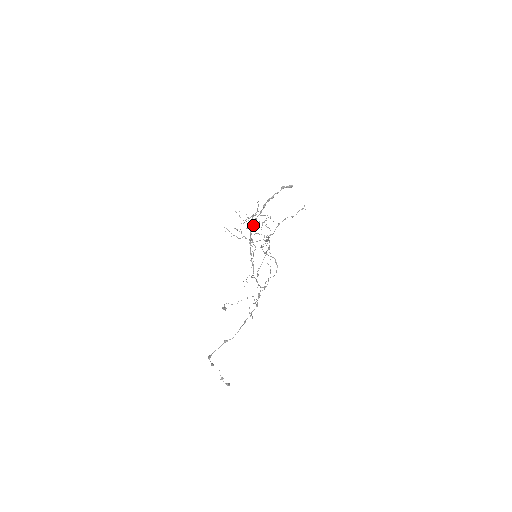
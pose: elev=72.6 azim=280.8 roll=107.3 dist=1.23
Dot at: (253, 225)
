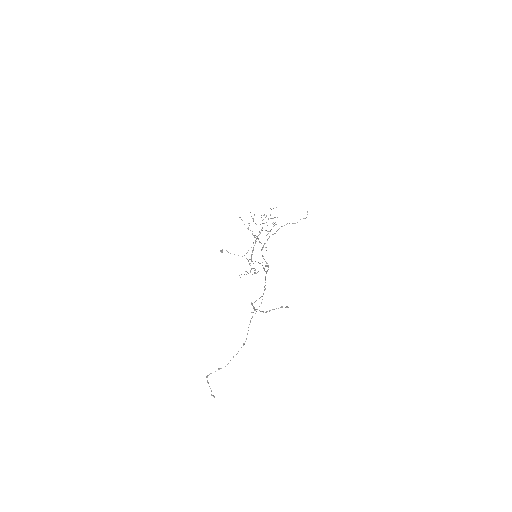
Dot at: occluded
